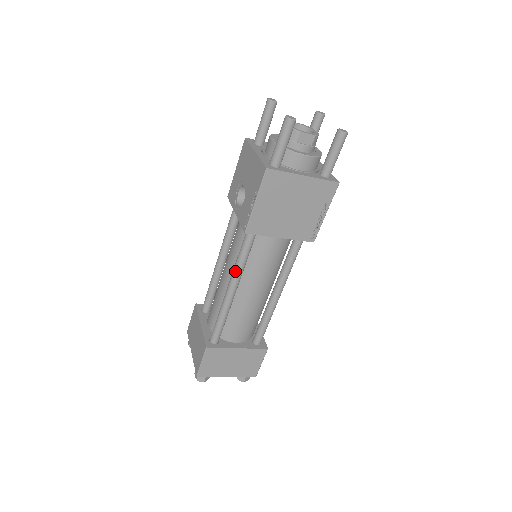
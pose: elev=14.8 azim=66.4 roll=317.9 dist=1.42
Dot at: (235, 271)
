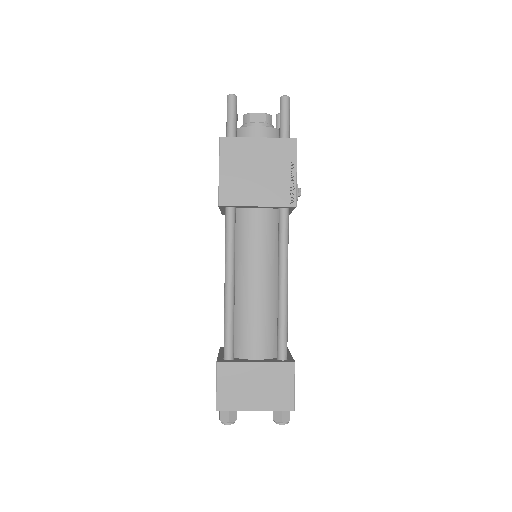
Dot at: (225, 258)
